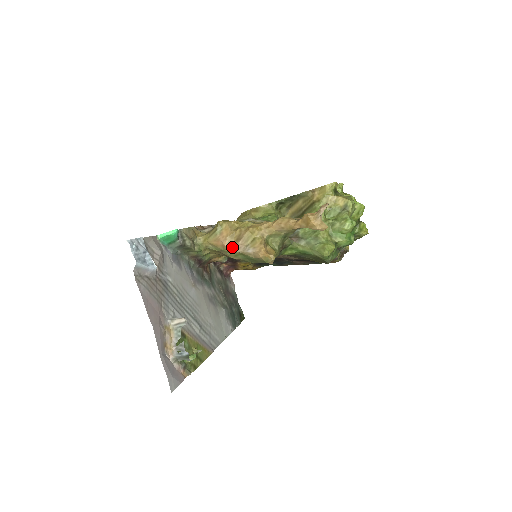
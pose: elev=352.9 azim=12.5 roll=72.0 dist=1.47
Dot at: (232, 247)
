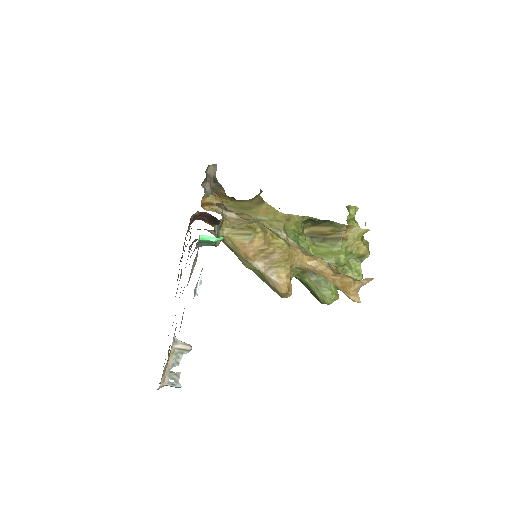
Dot at: (255, 261)
